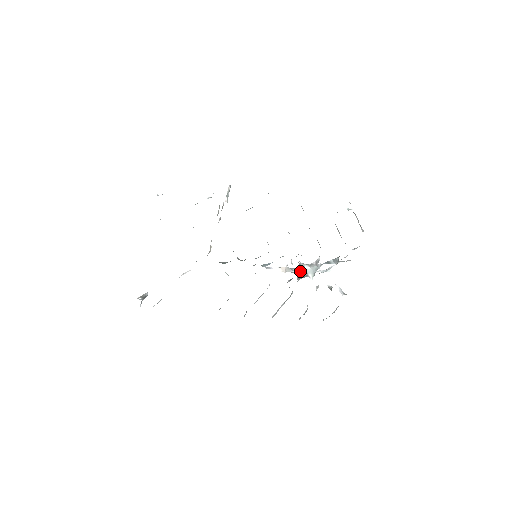
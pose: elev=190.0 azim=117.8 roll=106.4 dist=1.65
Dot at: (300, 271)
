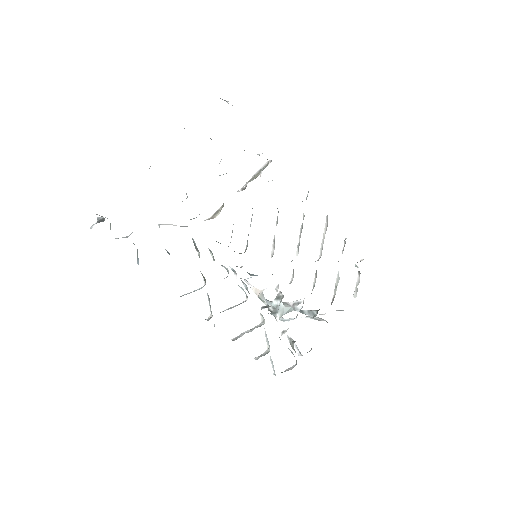
Dot at: (272, 304)
